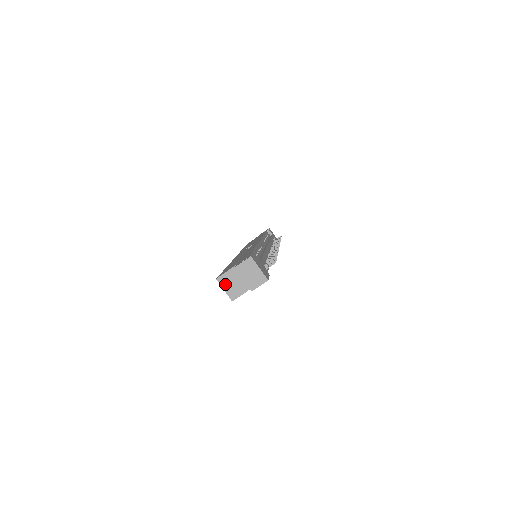
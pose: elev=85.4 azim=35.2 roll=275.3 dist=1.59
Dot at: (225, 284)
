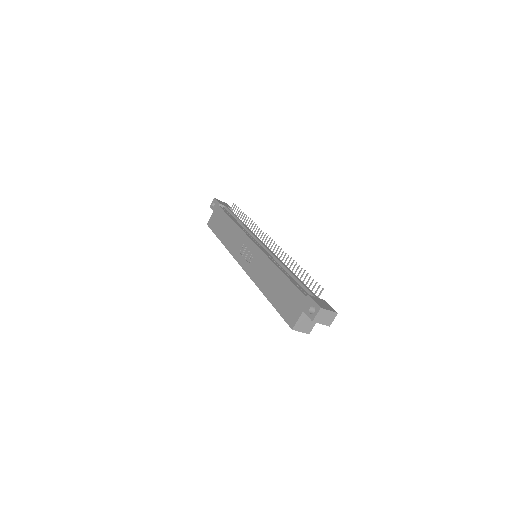
Dot at: (300, 328)
